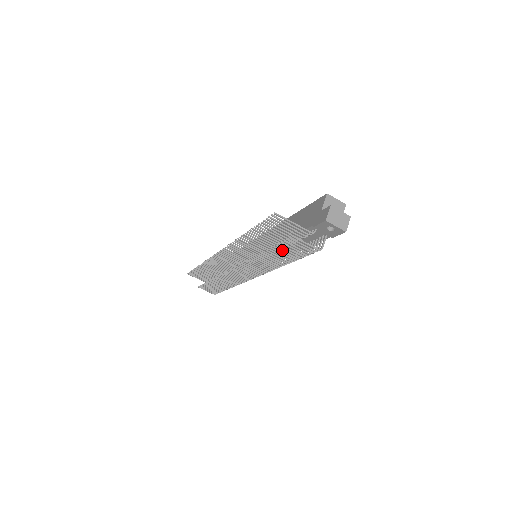
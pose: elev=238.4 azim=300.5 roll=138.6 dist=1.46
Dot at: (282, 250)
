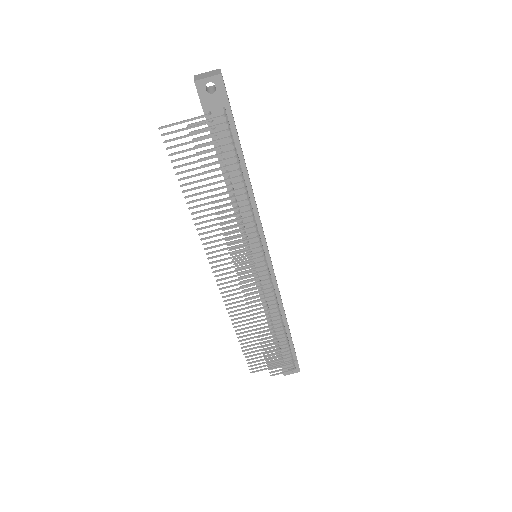
Dot at: (214, 169)
